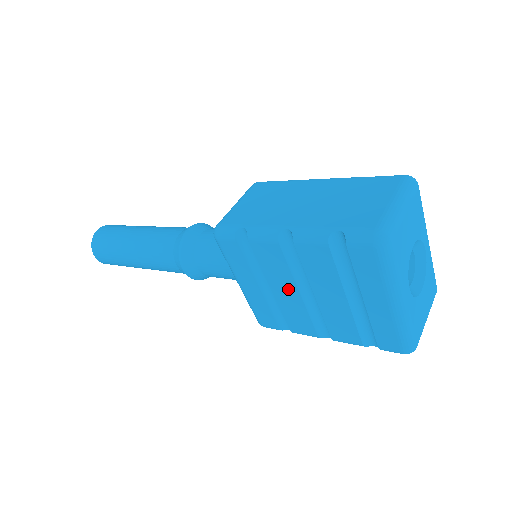
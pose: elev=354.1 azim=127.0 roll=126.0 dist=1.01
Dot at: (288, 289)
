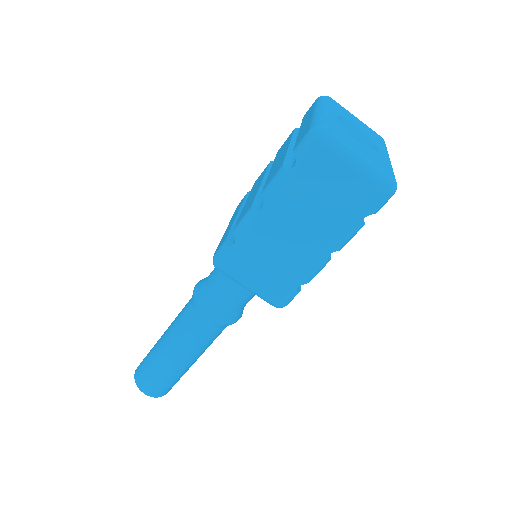
Dot at: (256, 188)
